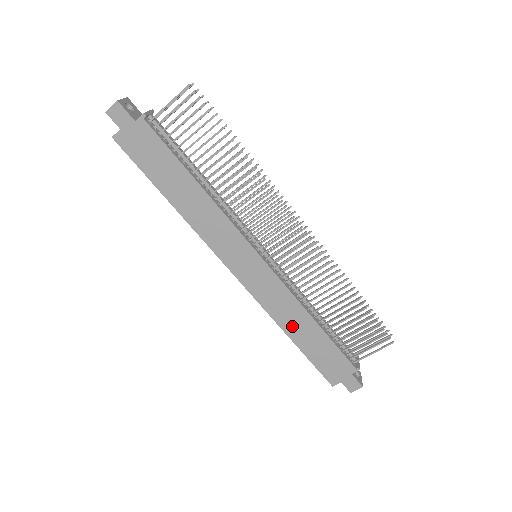
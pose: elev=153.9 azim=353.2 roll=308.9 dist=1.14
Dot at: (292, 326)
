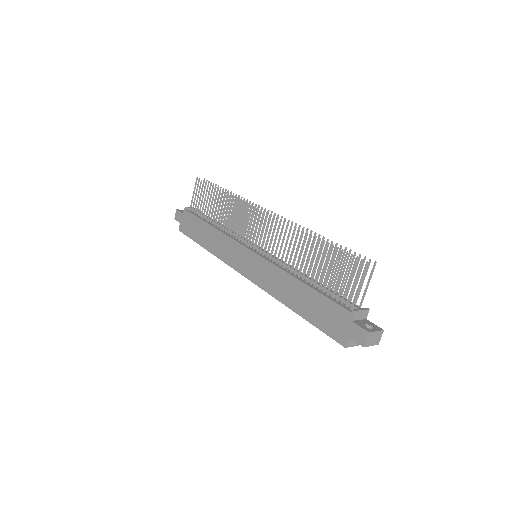
Dot at: (288, 297)
